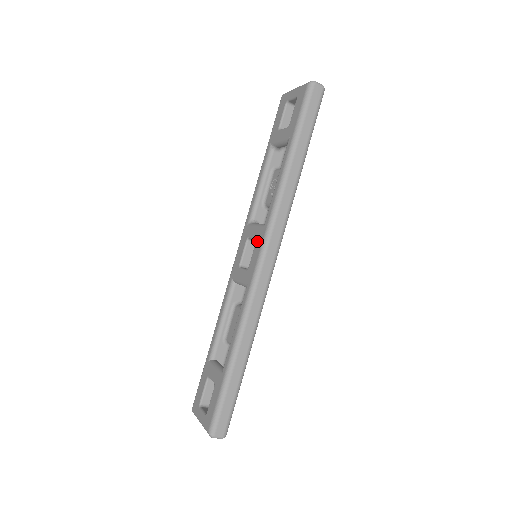
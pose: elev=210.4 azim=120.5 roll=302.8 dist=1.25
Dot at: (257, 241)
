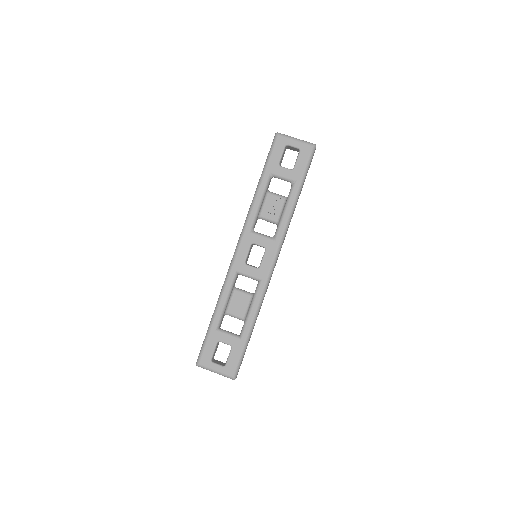
Dot at: (268, 250)
